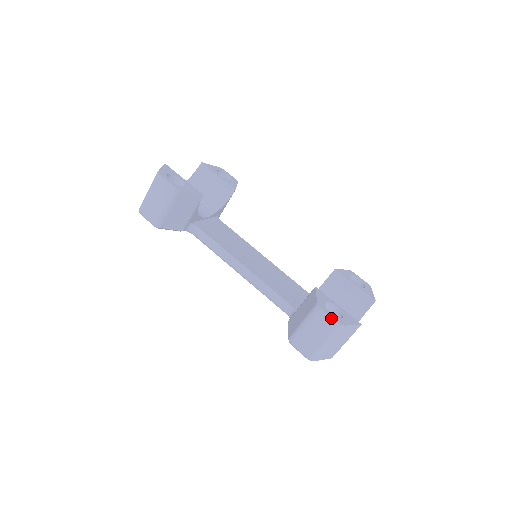
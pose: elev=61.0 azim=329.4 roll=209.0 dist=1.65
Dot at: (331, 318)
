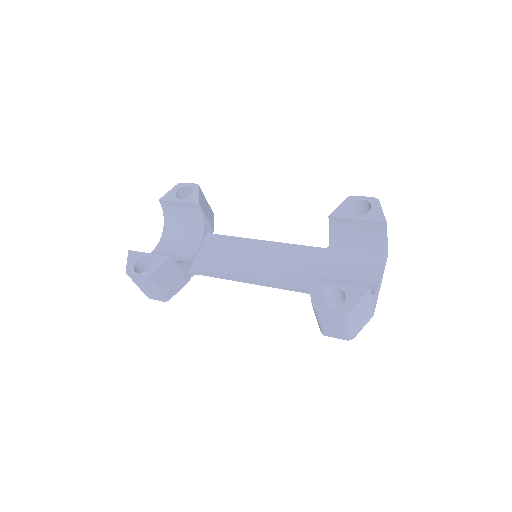
Dot at: (332, 314)
